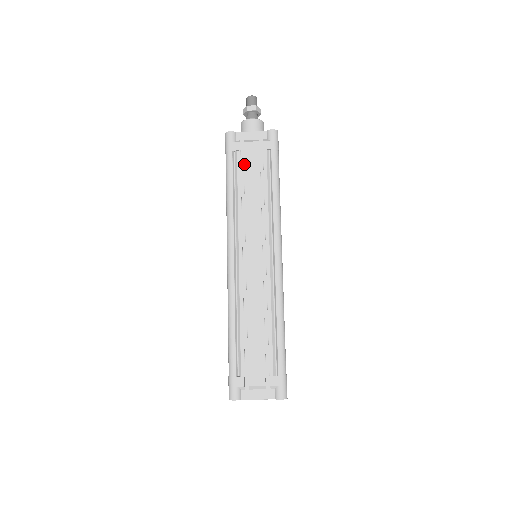
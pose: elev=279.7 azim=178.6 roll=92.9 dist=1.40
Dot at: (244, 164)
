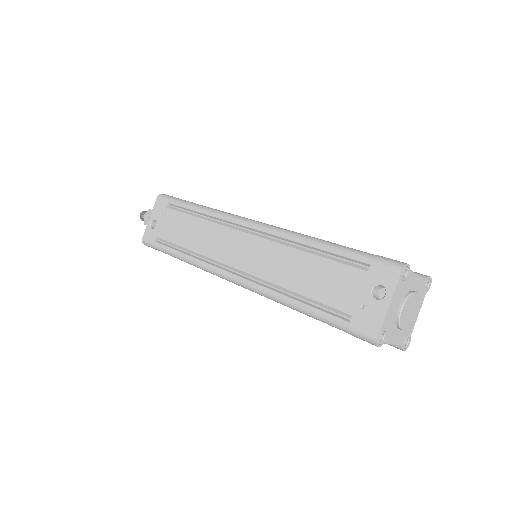
Dot at: occluded
